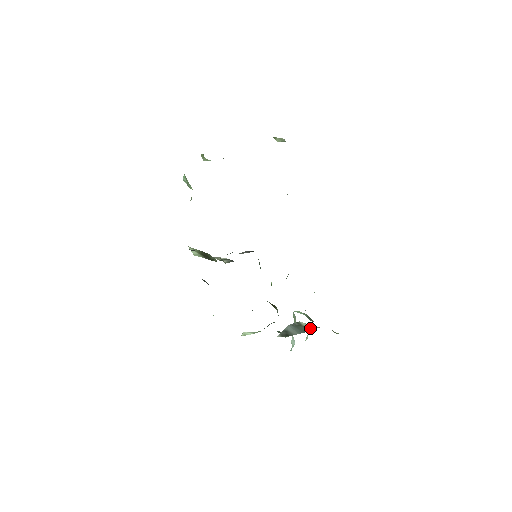
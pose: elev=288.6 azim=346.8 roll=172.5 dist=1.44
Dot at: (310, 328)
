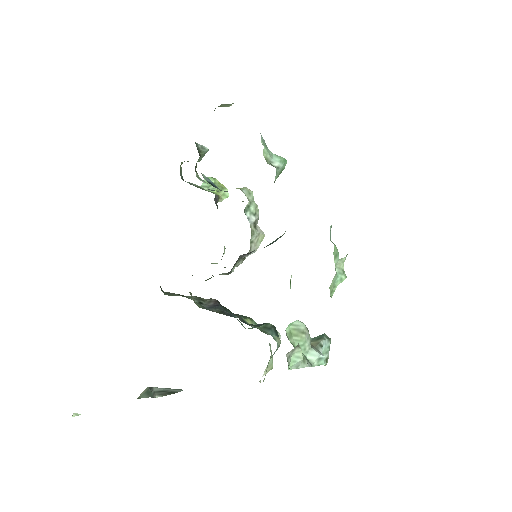
Dot at: occluded
